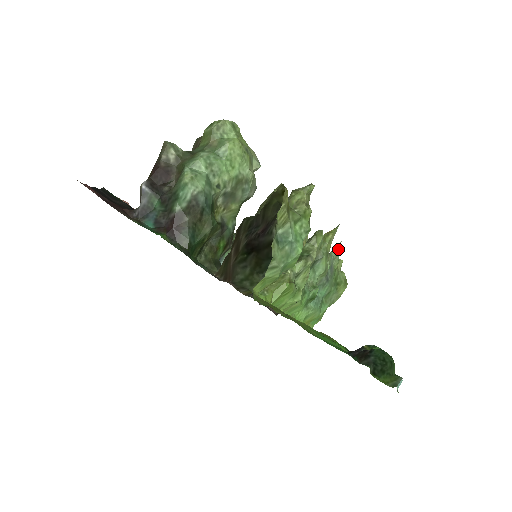
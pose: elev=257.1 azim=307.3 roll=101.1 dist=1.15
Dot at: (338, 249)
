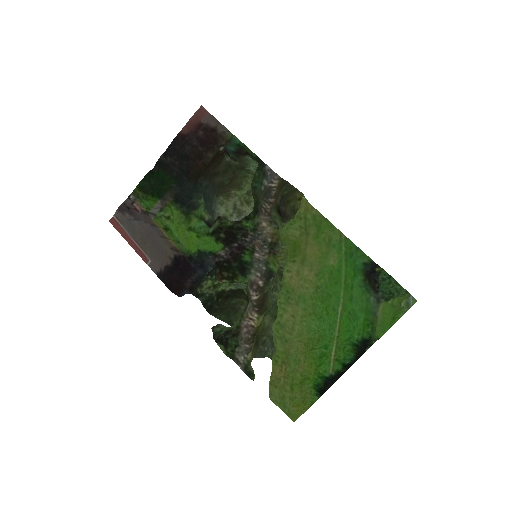
Dot at: occluded
